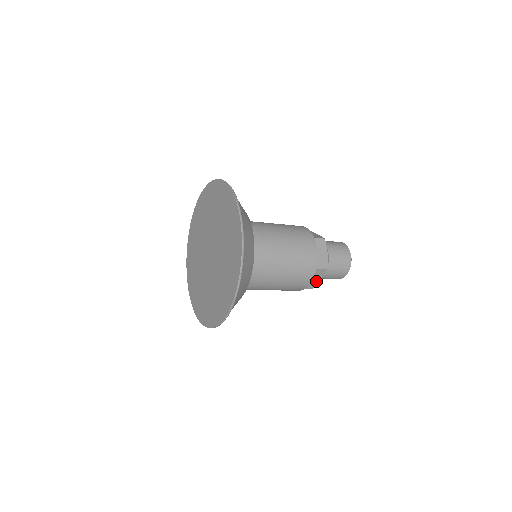
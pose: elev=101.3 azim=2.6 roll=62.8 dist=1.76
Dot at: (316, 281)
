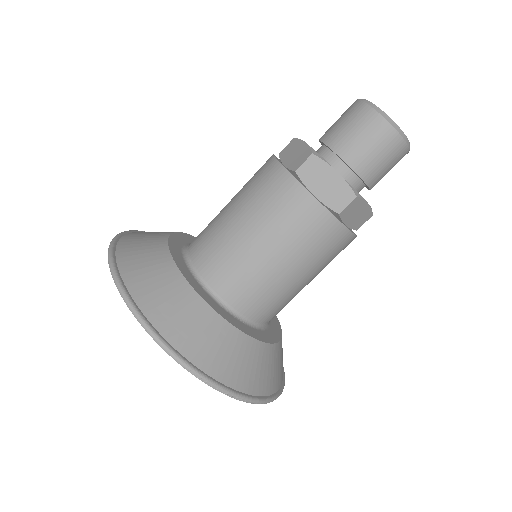
Dot at: (363, 211)
